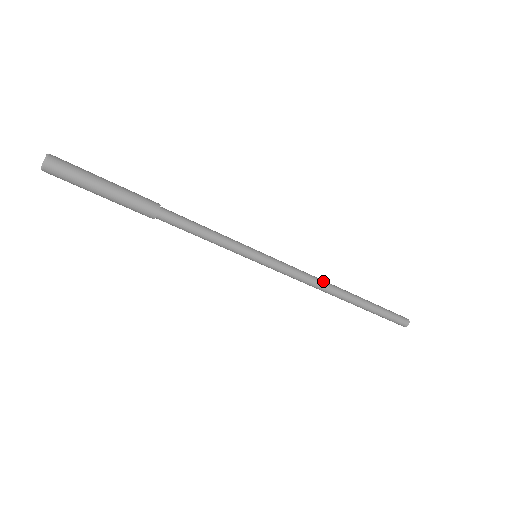
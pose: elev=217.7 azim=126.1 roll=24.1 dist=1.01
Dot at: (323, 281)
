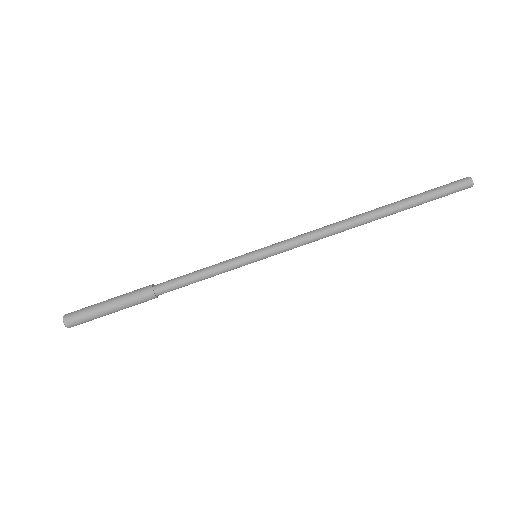
Dot at: (334, 224)
